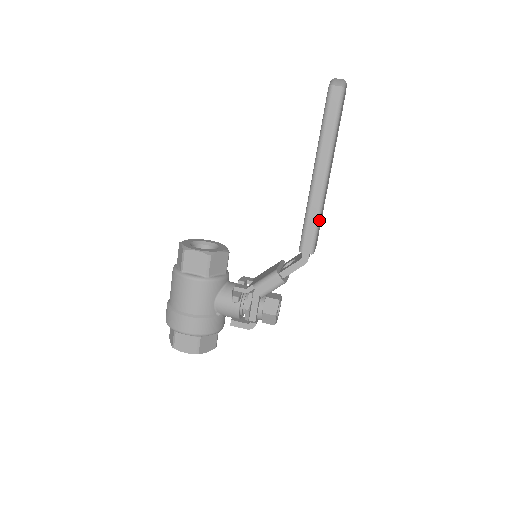
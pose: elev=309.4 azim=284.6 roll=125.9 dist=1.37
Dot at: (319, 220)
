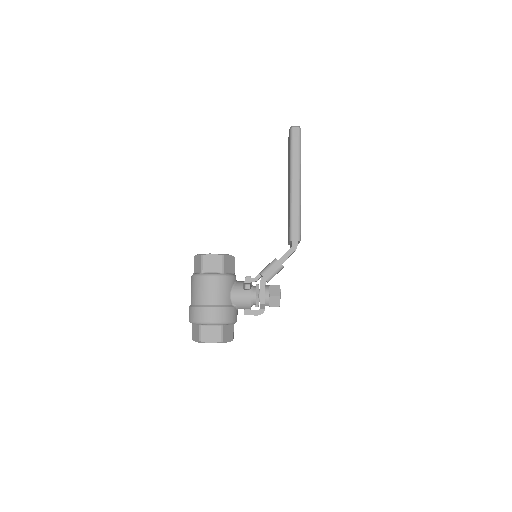
Dot at: (300, 216)
